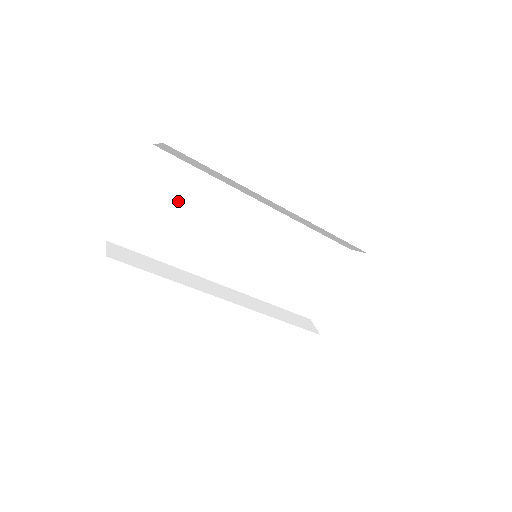
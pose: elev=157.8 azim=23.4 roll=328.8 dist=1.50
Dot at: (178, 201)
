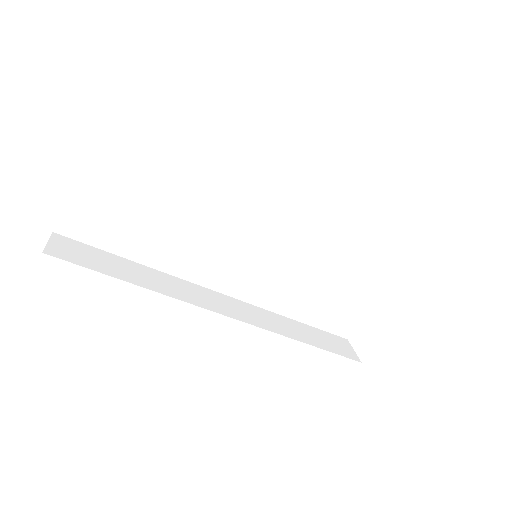
Dot at: (156, 165)
